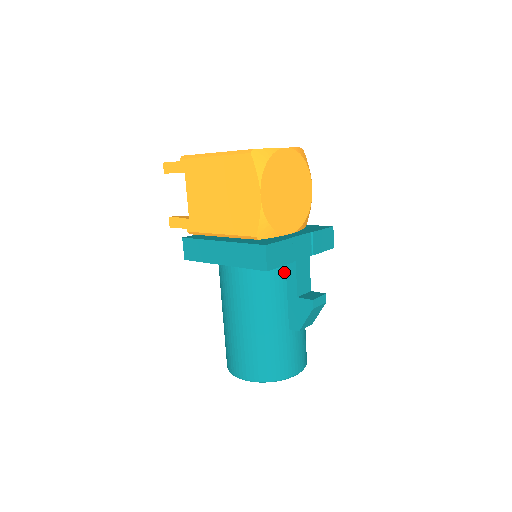
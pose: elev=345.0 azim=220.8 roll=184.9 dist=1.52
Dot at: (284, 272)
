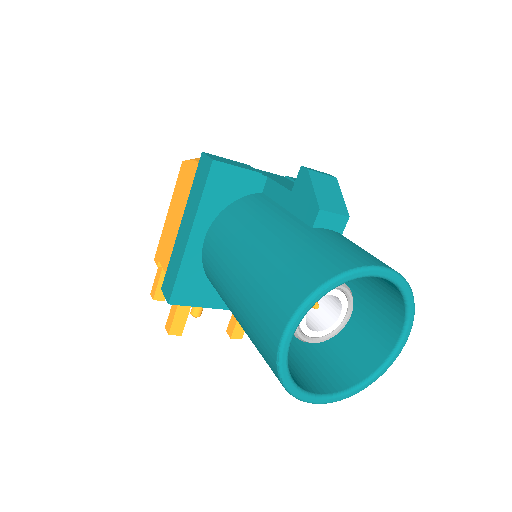
Dot at: (266, 198)
